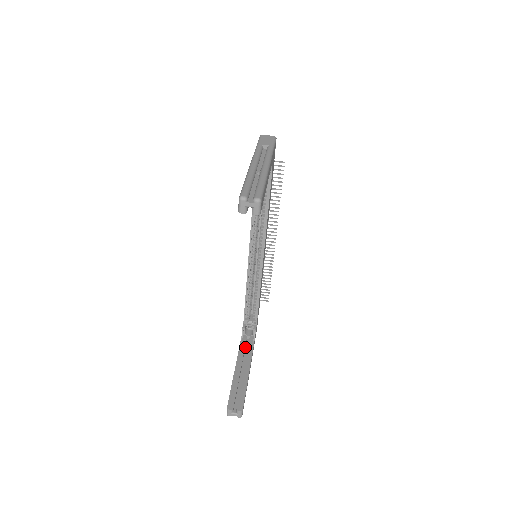
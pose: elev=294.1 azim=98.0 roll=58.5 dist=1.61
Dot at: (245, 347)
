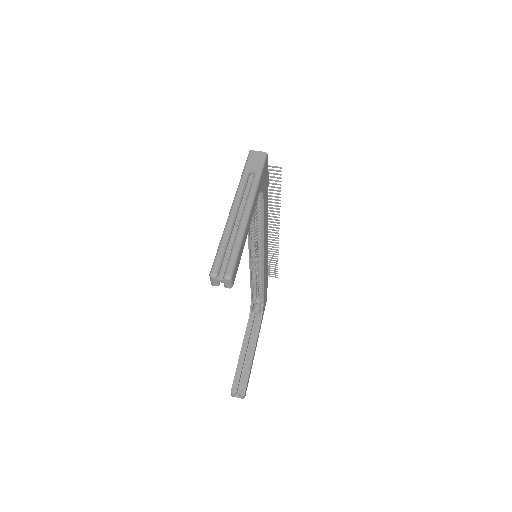
Dot at: (253, 324)
